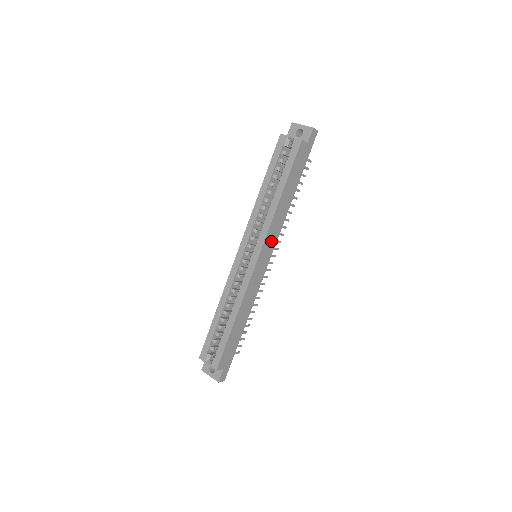
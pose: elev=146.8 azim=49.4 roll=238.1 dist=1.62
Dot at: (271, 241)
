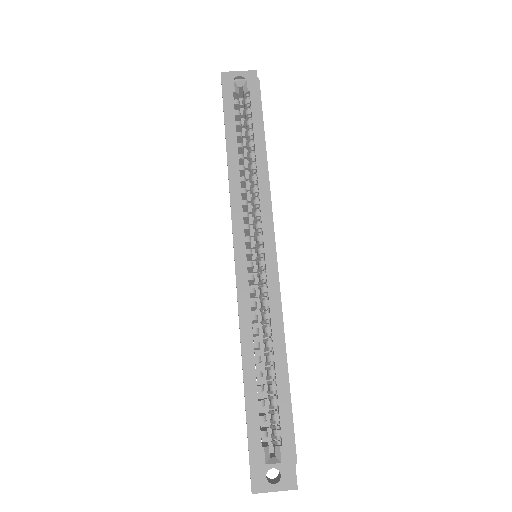
Dot at: occluded
